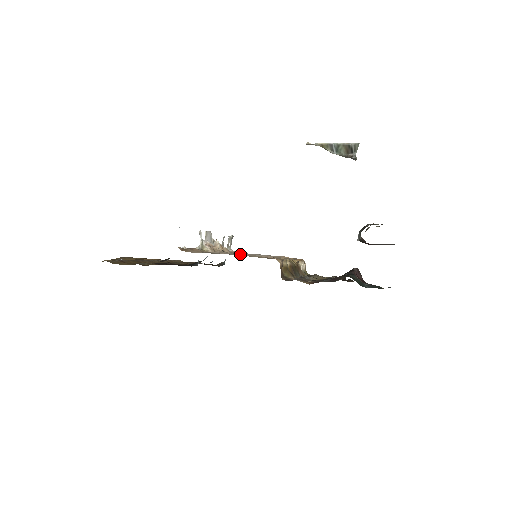
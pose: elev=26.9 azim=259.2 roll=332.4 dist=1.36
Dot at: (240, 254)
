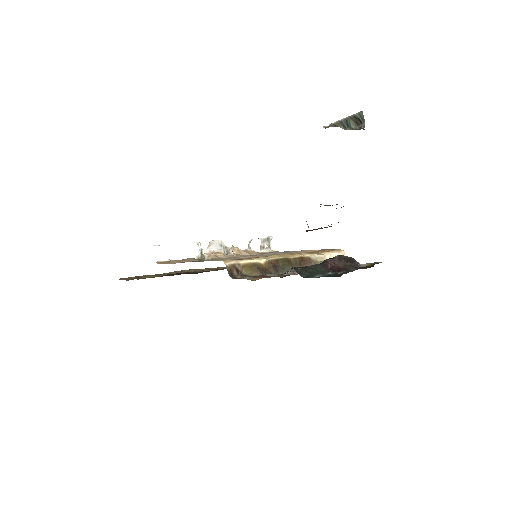
Dot at: occluded
